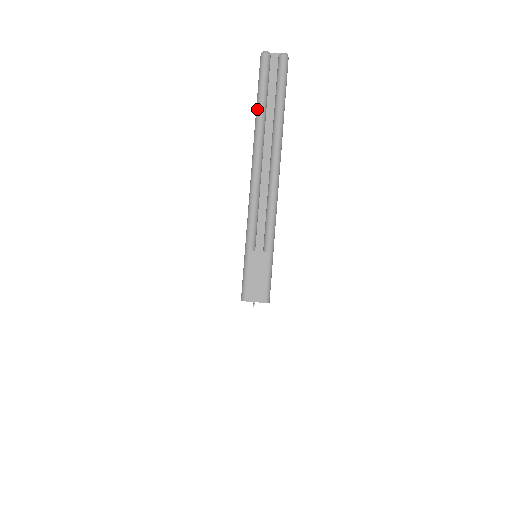
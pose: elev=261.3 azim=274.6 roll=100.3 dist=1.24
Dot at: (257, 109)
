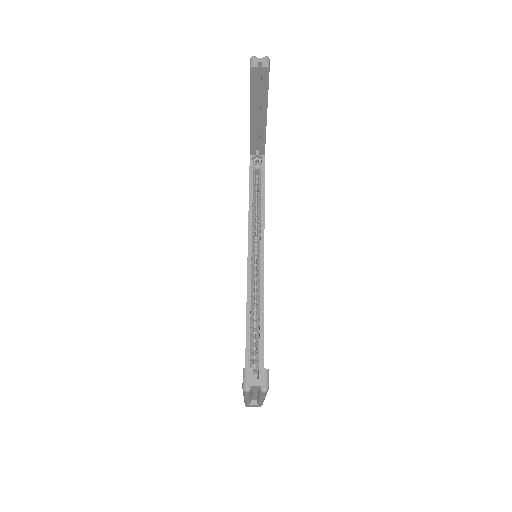
Dot at: (244, 395)
